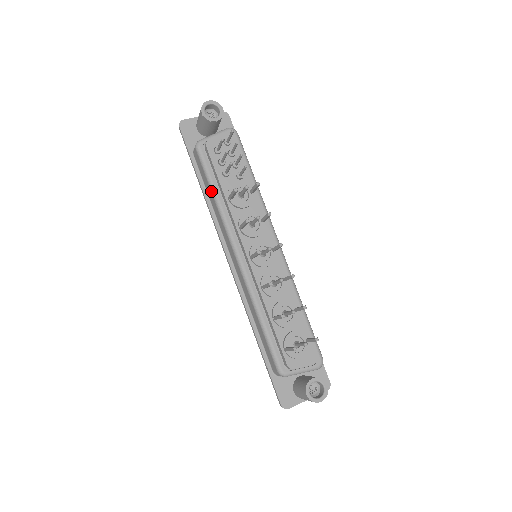
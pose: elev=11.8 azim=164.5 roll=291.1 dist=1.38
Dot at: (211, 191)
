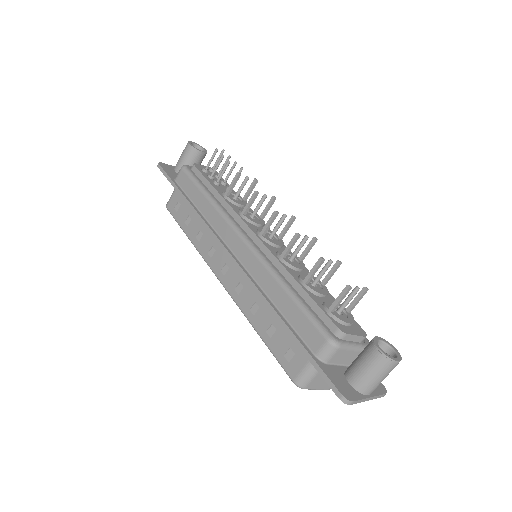
Dot at: (203, 193)
